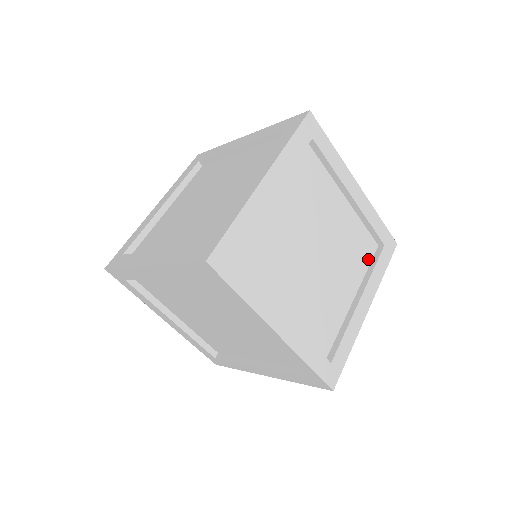
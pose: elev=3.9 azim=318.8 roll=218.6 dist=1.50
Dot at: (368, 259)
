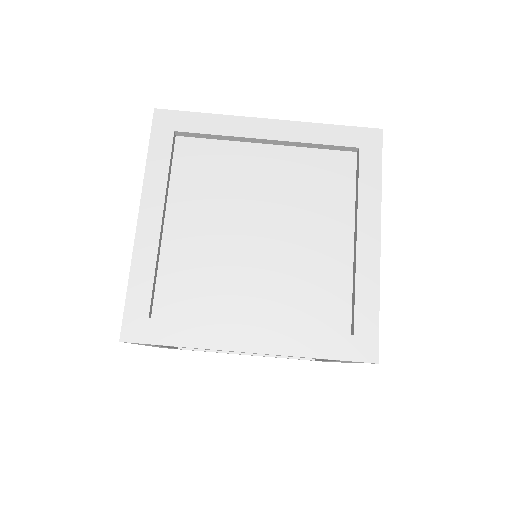
Dot at: (319, 325)
